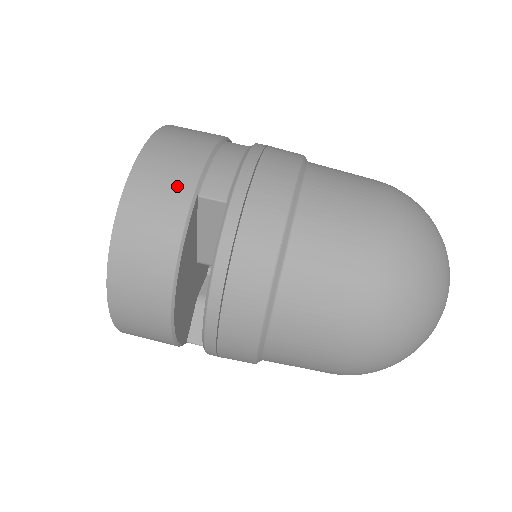
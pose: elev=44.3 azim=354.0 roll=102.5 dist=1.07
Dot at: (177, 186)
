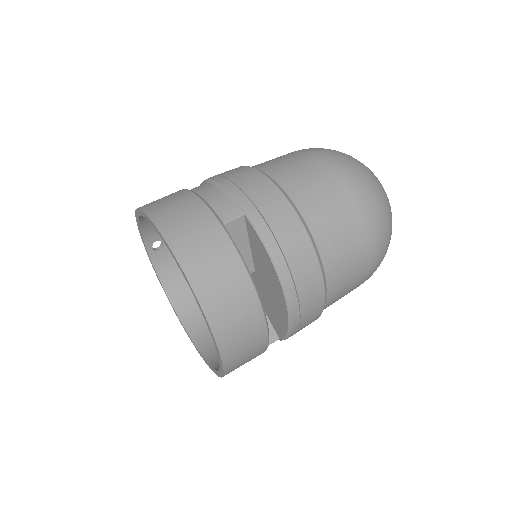
Dot at: (206, 227)
